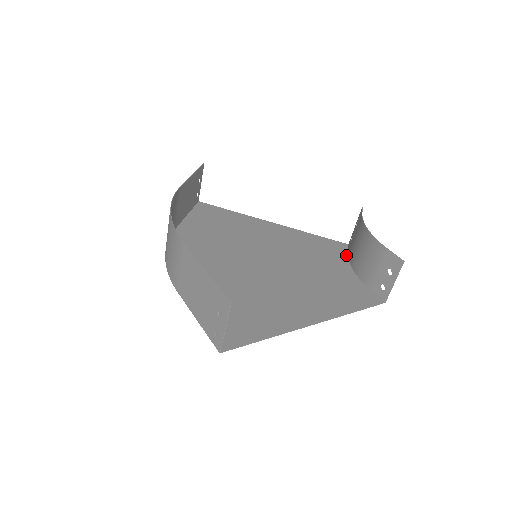
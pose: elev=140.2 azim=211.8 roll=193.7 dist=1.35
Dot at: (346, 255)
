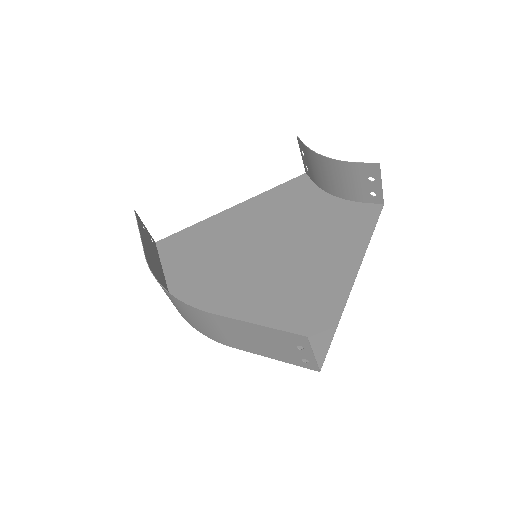
Dot at: (314, 186)
